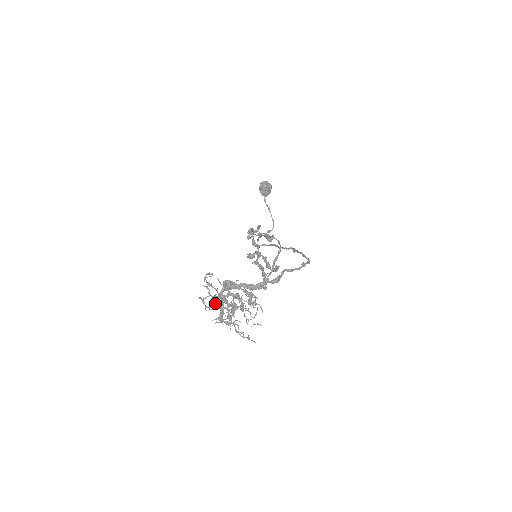
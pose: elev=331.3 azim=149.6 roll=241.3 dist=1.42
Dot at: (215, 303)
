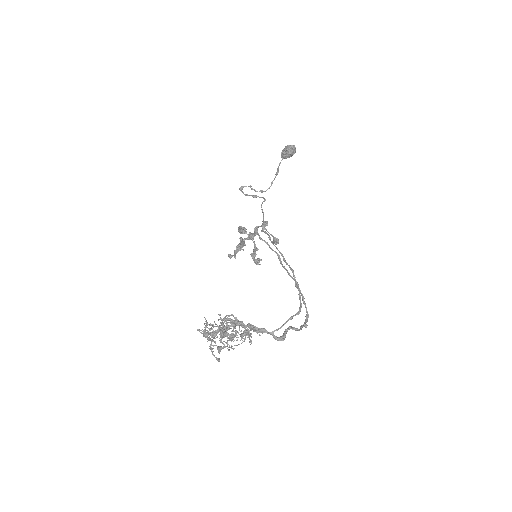
Dot at: occluded
